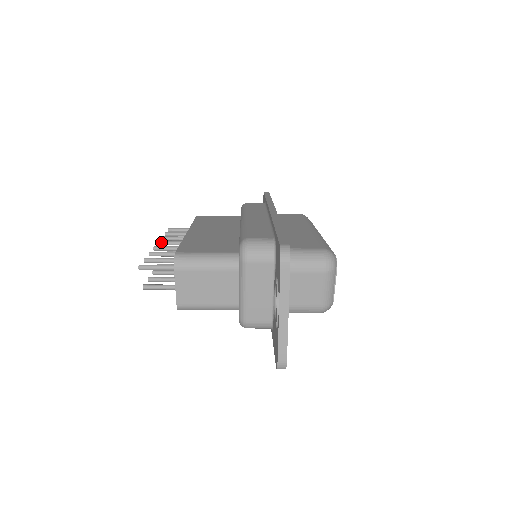
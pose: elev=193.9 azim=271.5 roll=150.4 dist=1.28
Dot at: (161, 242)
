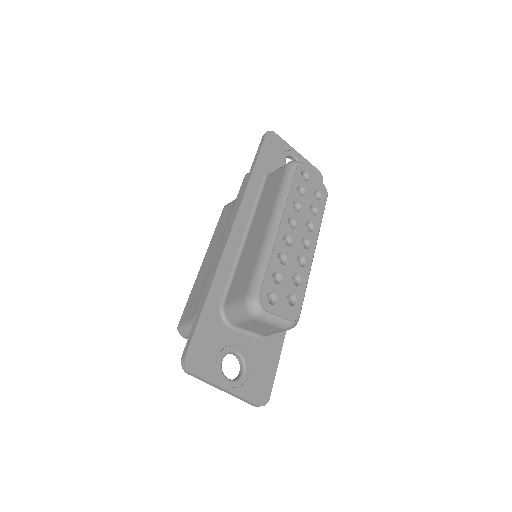
Dot at: occluded
